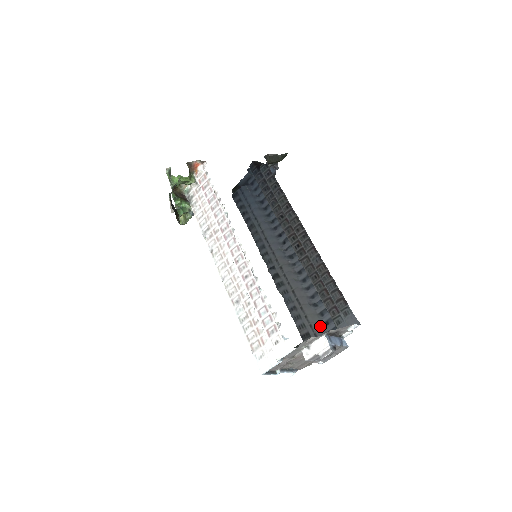
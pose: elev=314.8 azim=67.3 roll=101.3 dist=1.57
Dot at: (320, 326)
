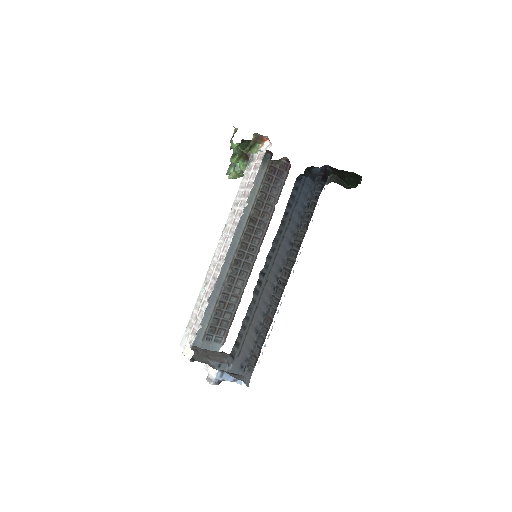
Dot at: (247, 350)
